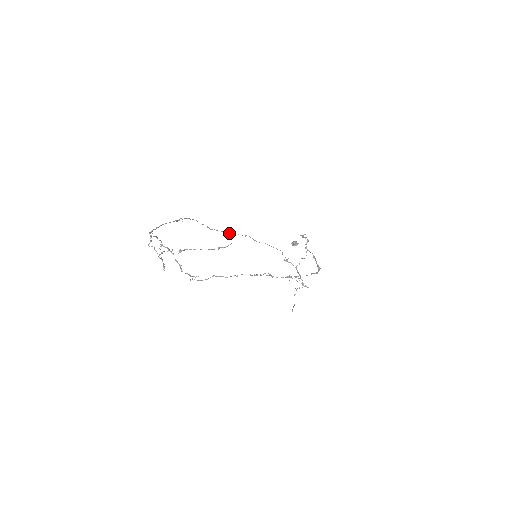
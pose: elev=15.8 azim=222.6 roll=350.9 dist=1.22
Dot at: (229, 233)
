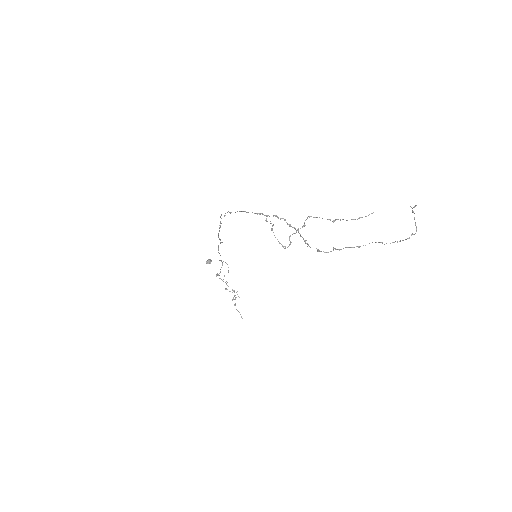
Dot at: (219, 238)
